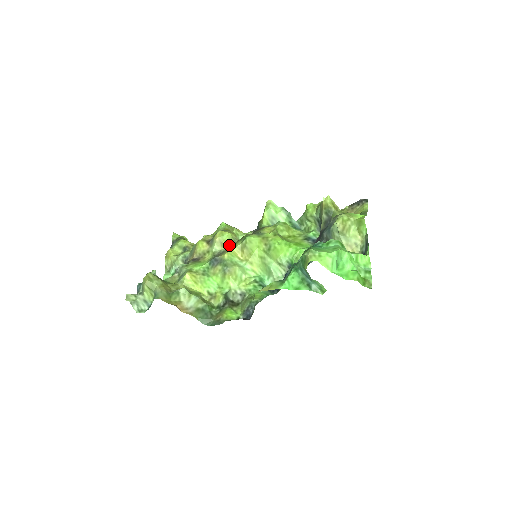
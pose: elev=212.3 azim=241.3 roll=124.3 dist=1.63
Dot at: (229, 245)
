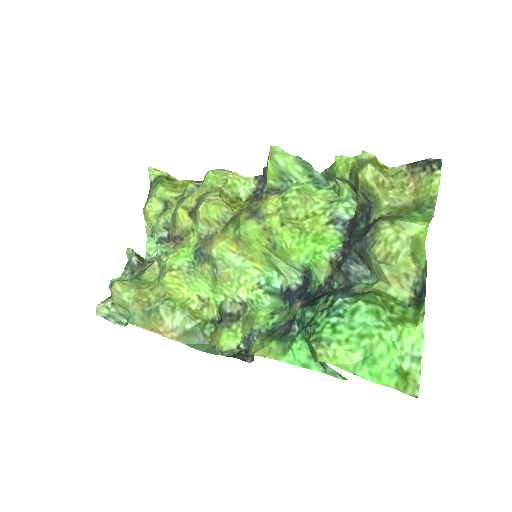
Dot at: (219, 226)
